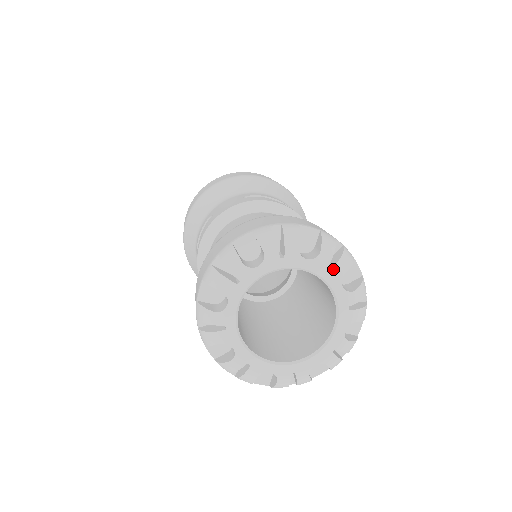
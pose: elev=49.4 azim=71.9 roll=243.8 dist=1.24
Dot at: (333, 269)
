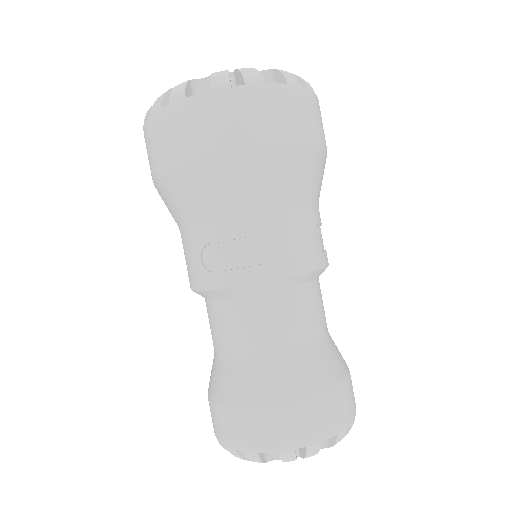
Dot at: occluded
